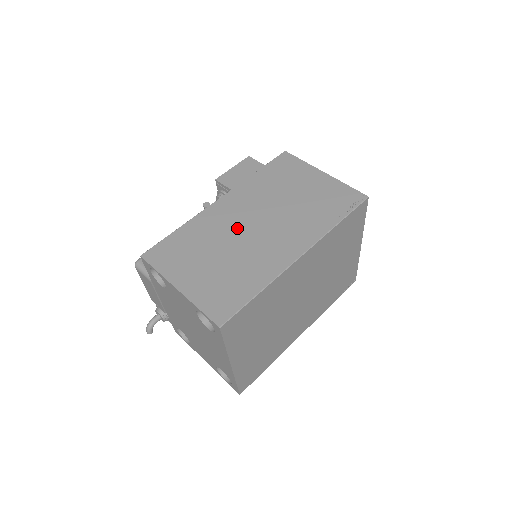
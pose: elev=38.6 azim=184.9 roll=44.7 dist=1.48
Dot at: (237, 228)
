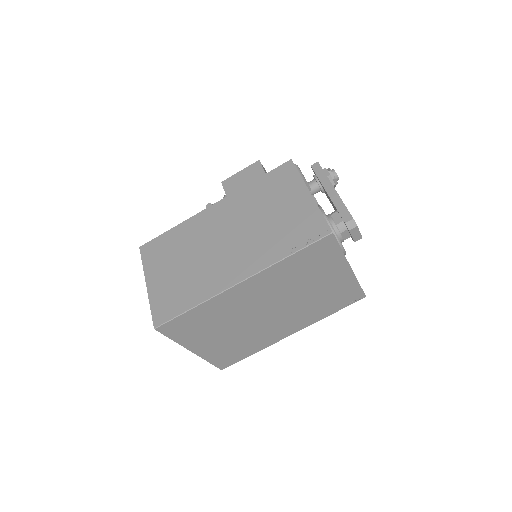
Dot at: (210, 239)
